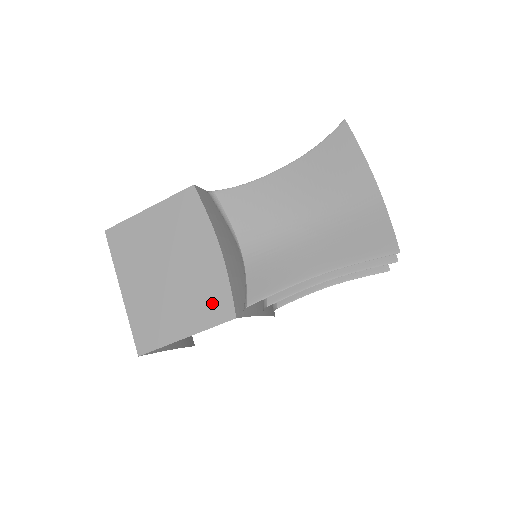
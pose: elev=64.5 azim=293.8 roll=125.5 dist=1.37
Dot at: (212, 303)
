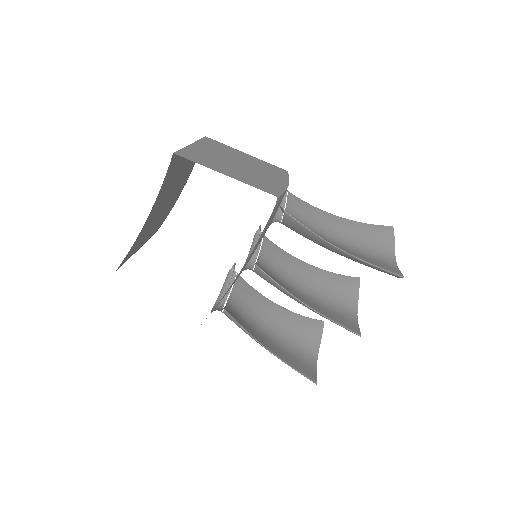
Dot at: (264, 185)
